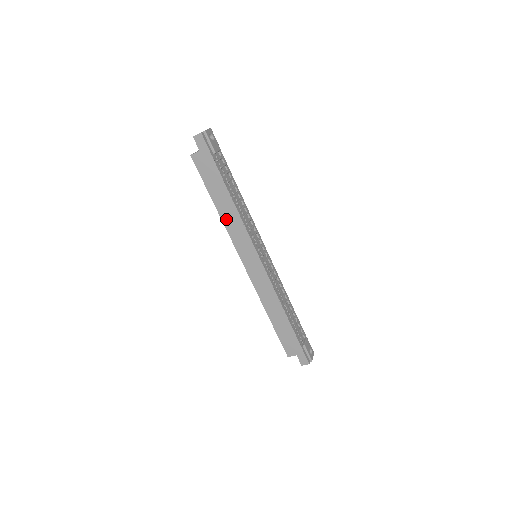
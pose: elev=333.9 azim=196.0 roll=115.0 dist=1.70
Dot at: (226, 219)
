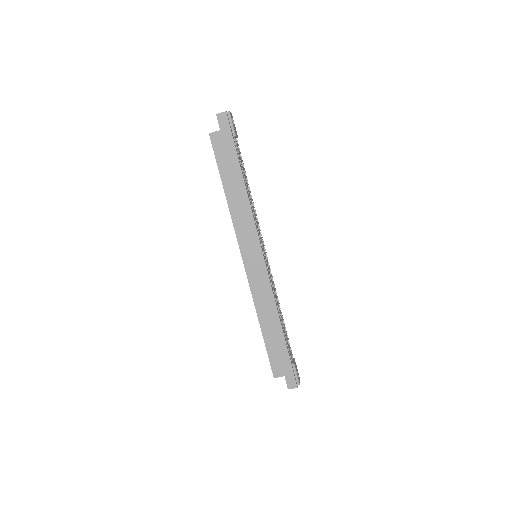
Dot at: (234, 208)
